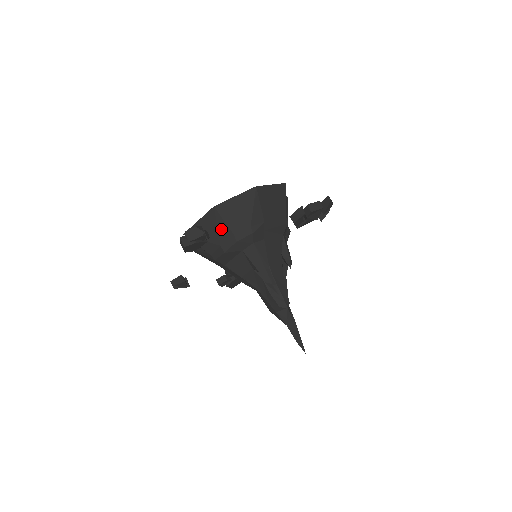
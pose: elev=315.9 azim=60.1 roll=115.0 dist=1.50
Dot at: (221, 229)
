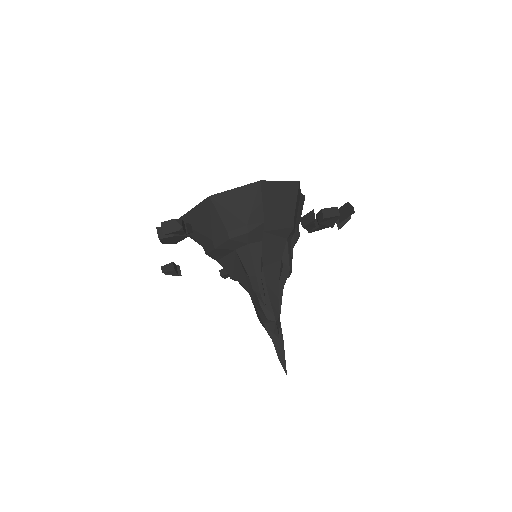
Dot at: (214, 222)
